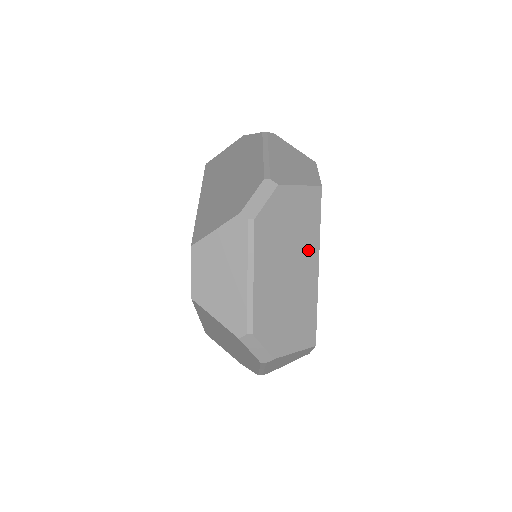
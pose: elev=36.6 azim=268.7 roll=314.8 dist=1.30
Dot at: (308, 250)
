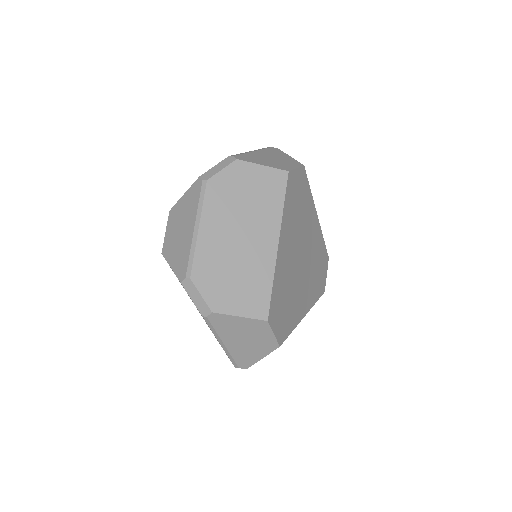
Dot at: occluded
